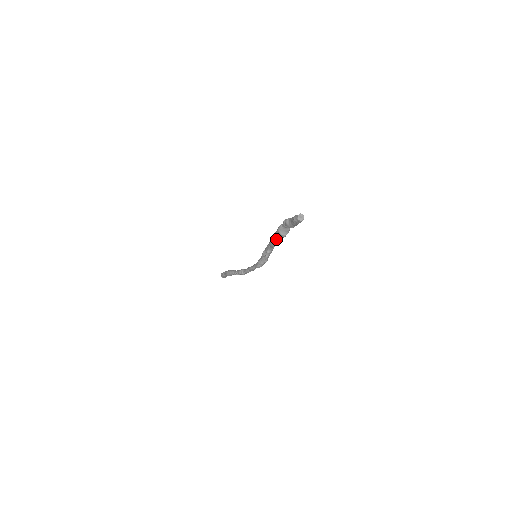
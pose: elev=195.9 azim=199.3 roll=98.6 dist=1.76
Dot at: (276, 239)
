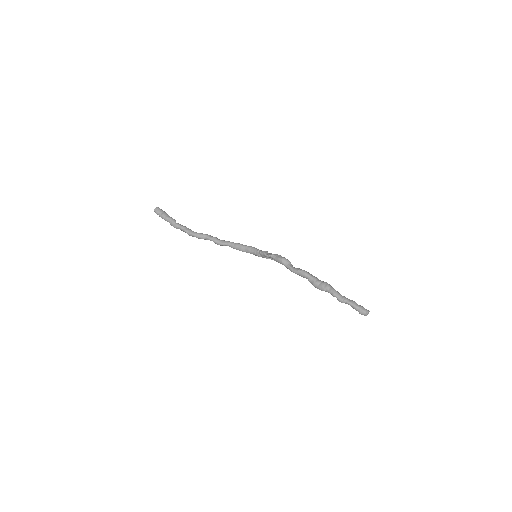
Dot at: (304, 277)
